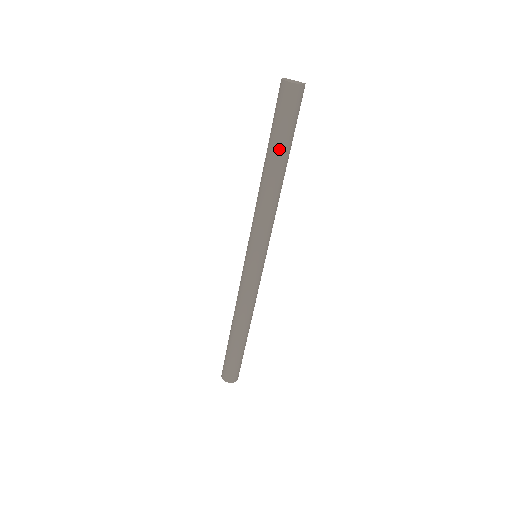
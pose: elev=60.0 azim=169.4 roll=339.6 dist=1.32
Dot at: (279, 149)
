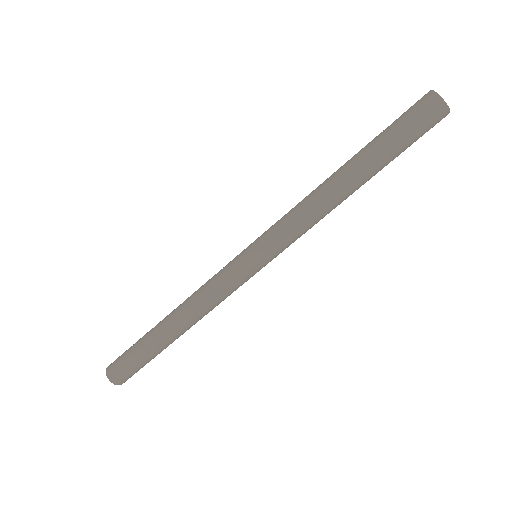
Dot at: (383, 165)
